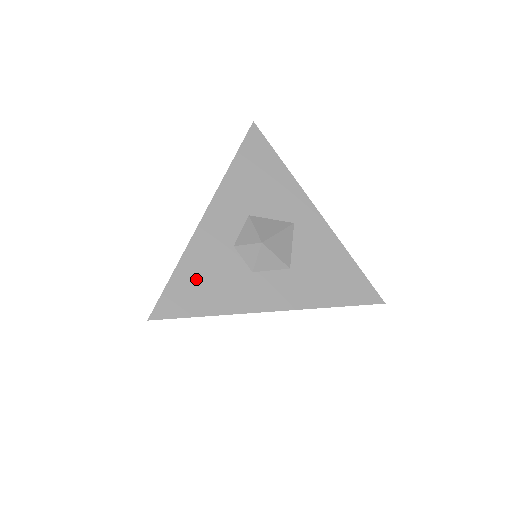
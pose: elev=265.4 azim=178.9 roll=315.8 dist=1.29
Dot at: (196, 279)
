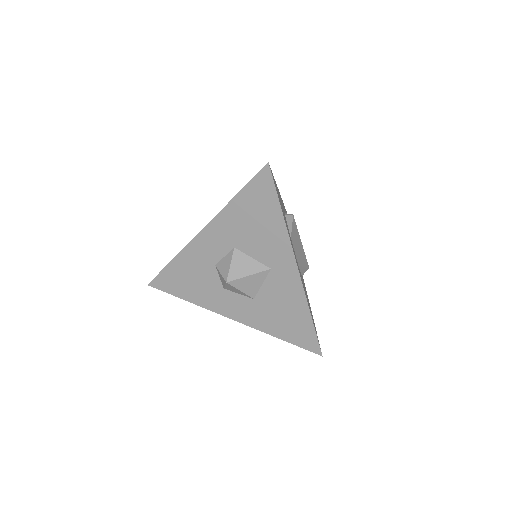
Dot at: (182, 275)
